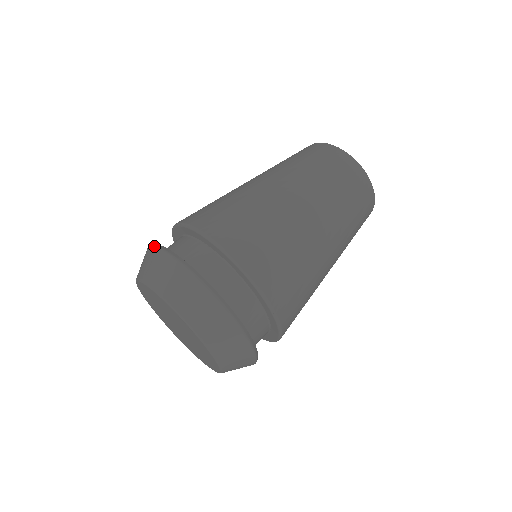
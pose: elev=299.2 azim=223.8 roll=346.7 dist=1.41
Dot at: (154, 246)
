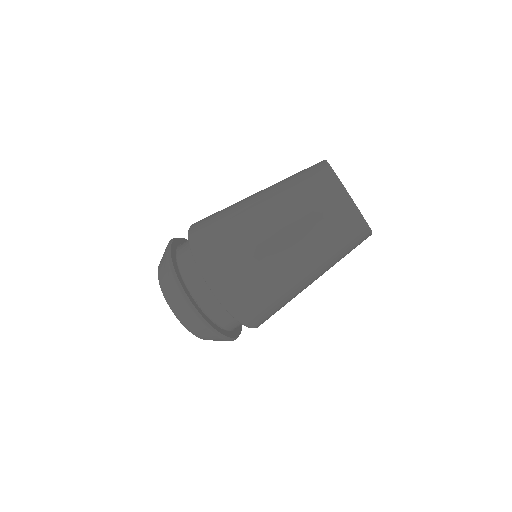
Dot at: (181, 294)
